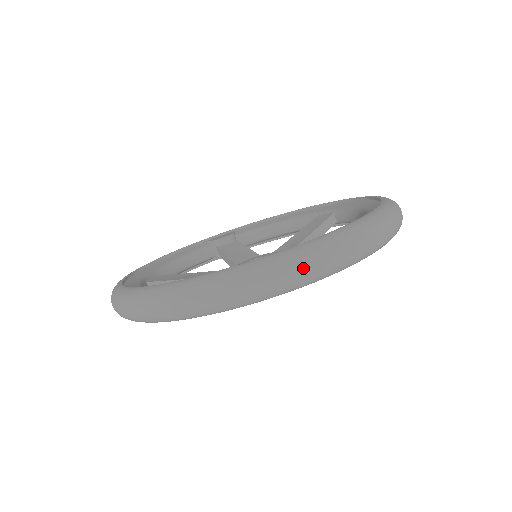
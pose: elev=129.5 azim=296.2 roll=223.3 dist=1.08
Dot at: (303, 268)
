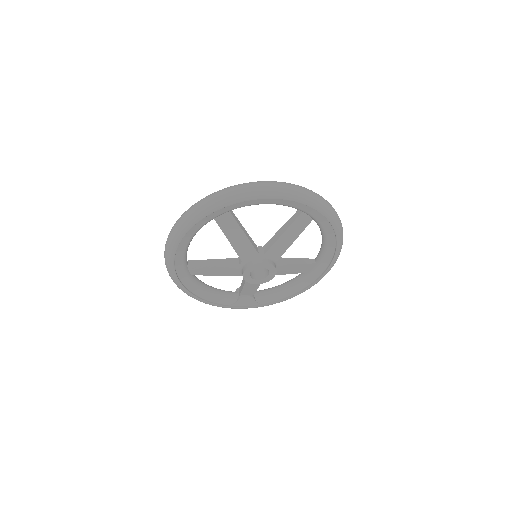
Dot at: (262, 183)
